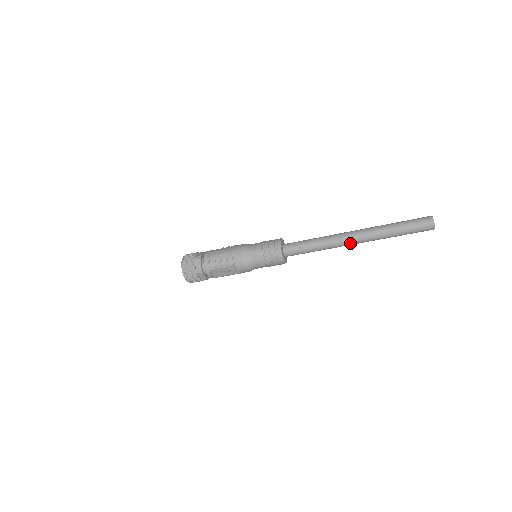
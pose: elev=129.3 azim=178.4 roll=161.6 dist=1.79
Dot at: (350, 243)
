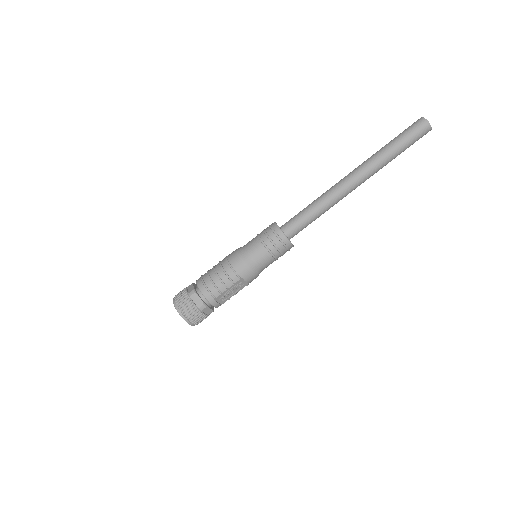
Dot at: (353, 189)
